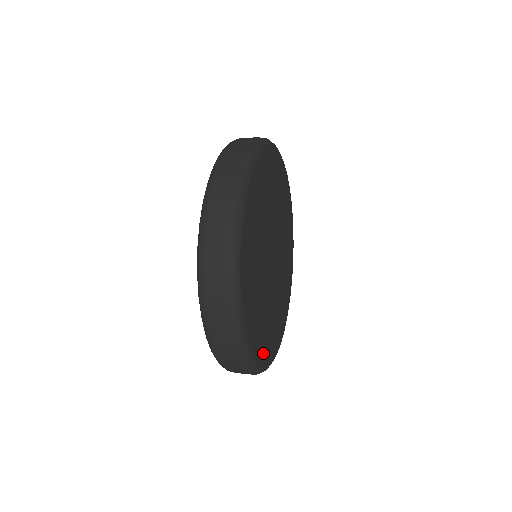
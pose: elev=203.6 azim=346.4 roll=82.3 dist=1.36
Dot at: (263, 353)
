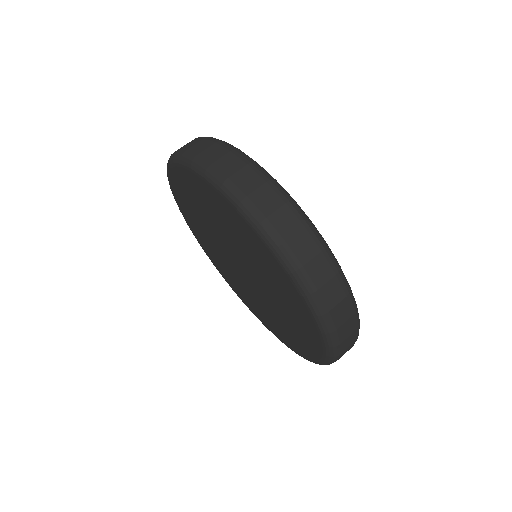
Dot at: occluded
